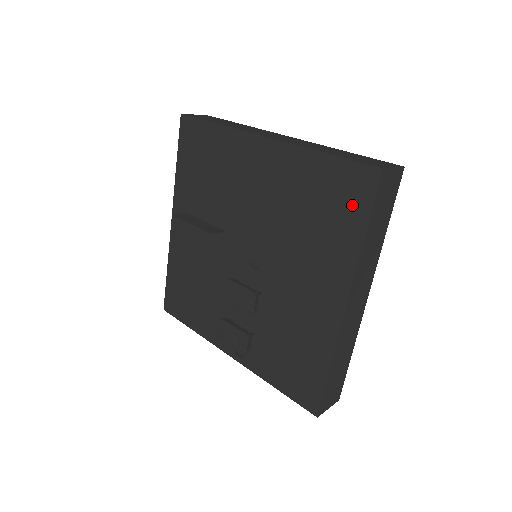
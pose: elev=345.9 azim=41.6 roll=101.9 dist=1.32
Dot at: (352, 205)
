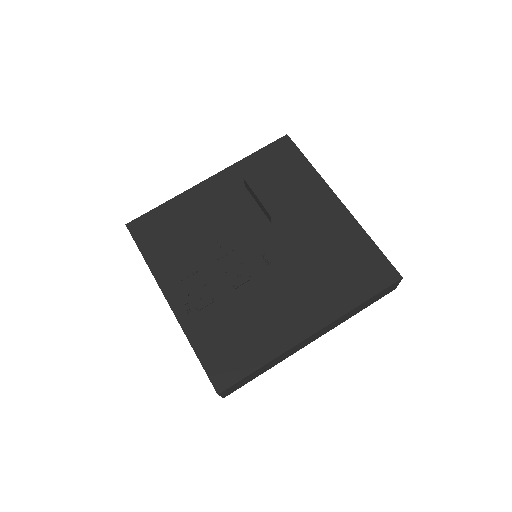
Dot at: (368, 281)
